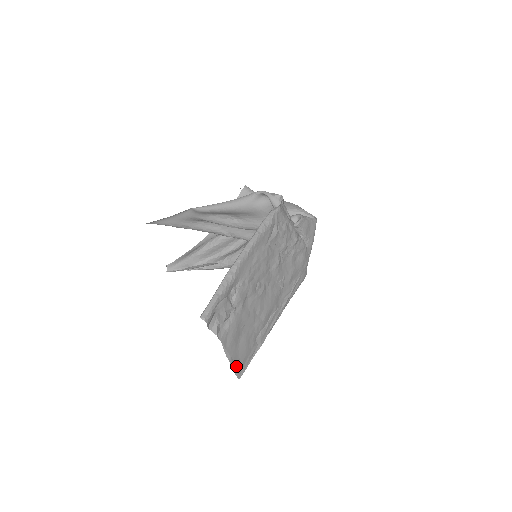
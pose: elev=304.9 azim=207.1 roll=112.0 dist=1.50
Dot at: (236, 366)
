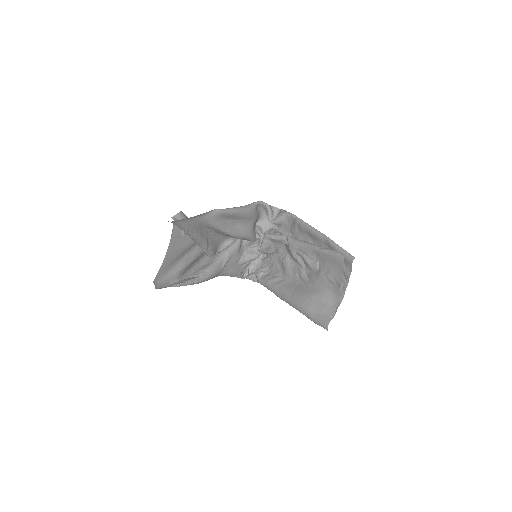
Dot at: (333, 316)
